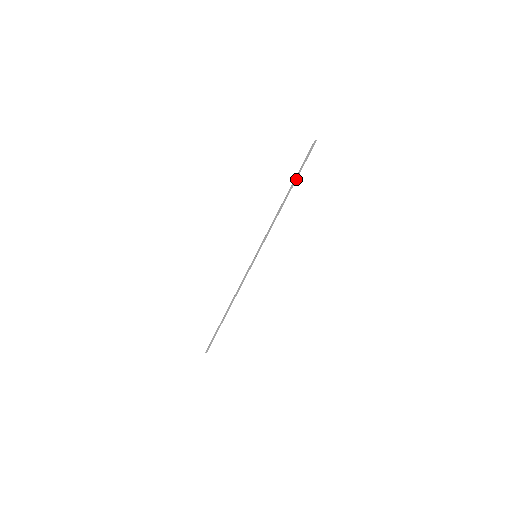
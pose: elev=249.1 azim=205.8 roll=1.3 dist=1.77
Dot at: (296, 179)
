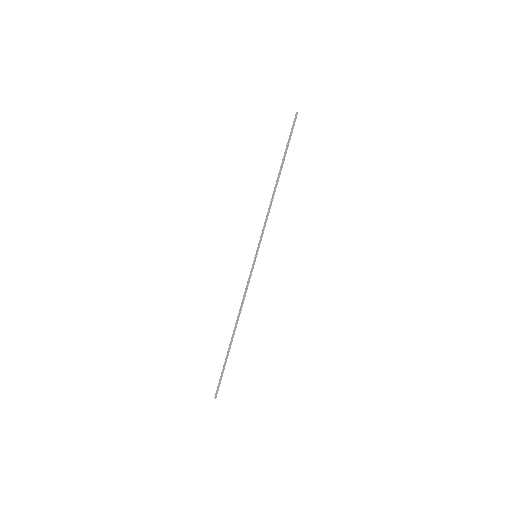
Dot at: (284, 158)
